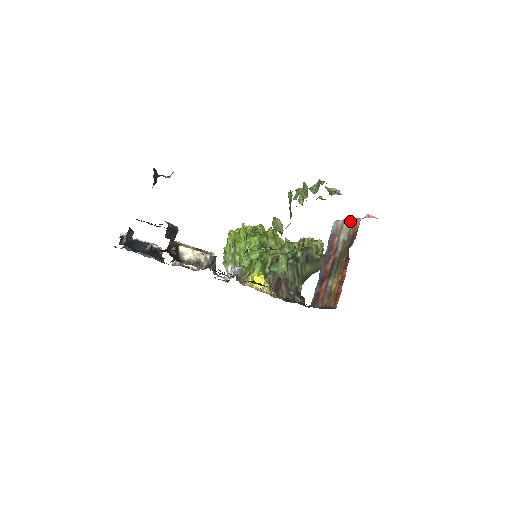
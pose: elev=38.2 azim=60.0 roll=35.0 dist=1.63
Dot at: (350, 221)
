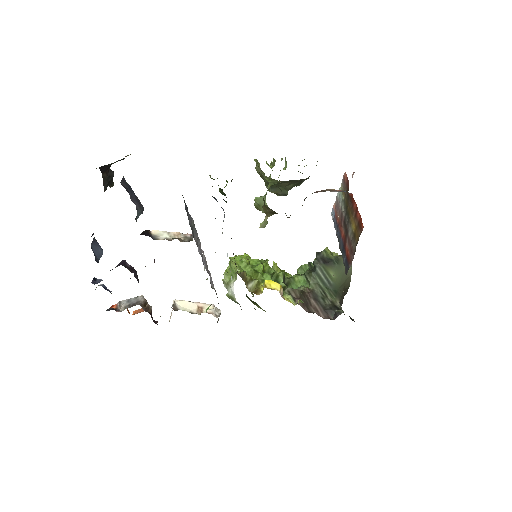
Dot at: (340, 188)
